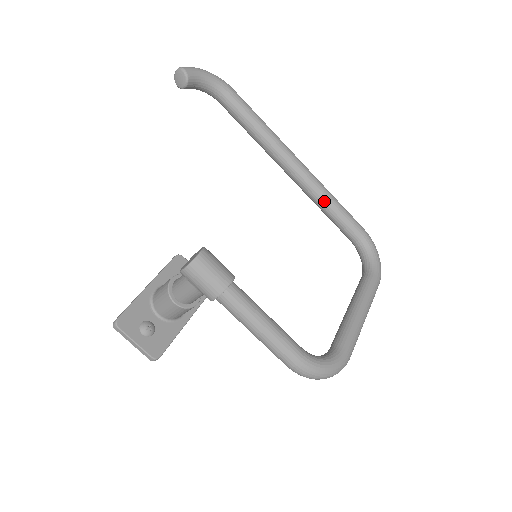
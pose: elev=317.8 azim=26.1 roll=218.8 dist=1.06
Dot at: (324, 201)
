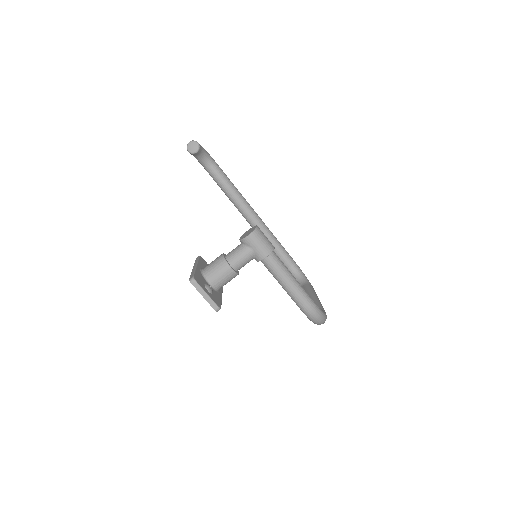
Dot at: (273, 239)
